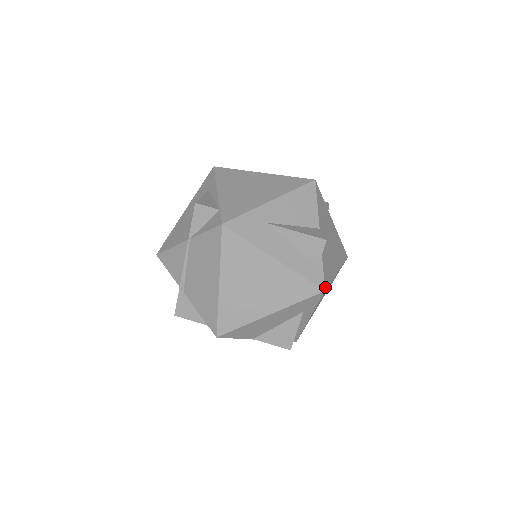
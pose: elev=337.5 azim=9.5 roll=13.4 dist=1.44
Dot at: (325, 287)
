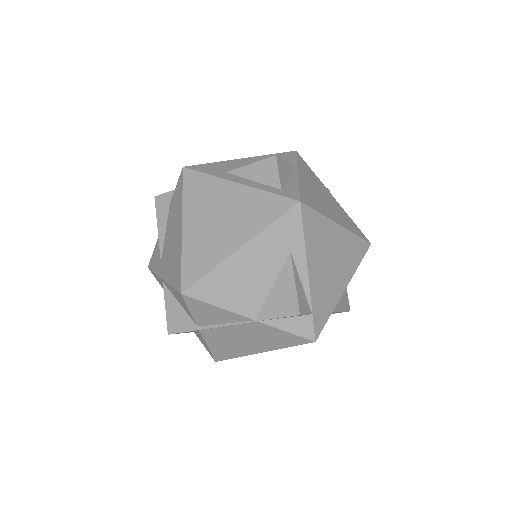
Dot at: occluded
